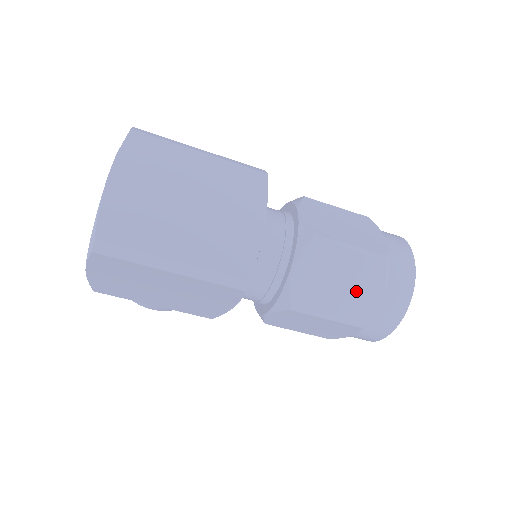
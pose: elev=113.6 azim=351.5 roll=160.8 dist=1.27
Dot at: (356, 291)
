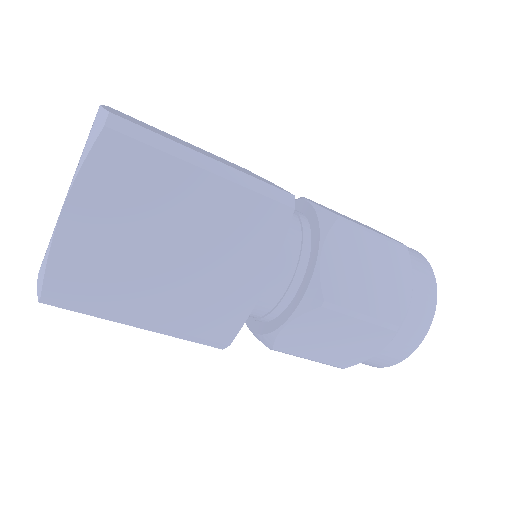
Dot at: (350, 348)
